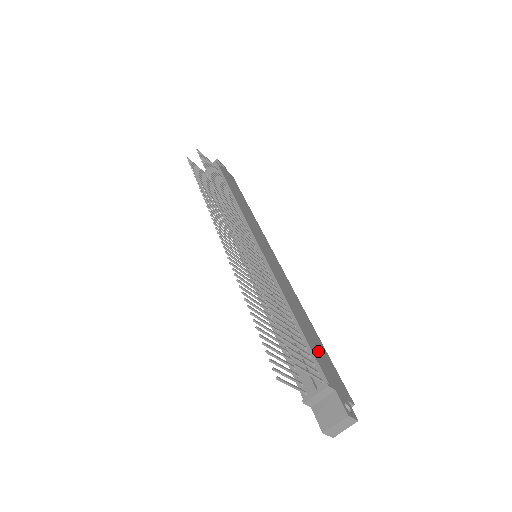
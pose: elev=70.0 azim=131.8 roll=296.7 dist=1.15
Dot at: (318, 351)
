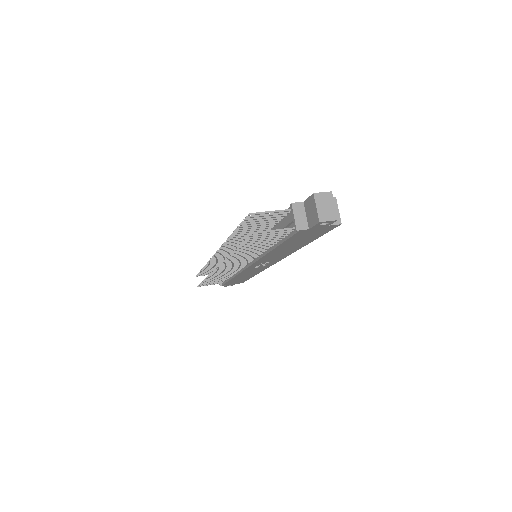
Dot at: occluded
